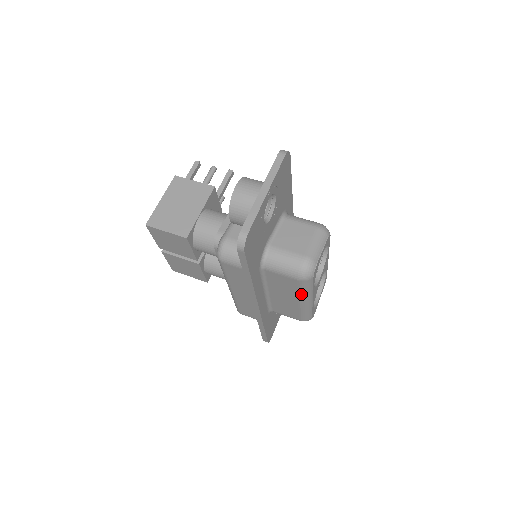
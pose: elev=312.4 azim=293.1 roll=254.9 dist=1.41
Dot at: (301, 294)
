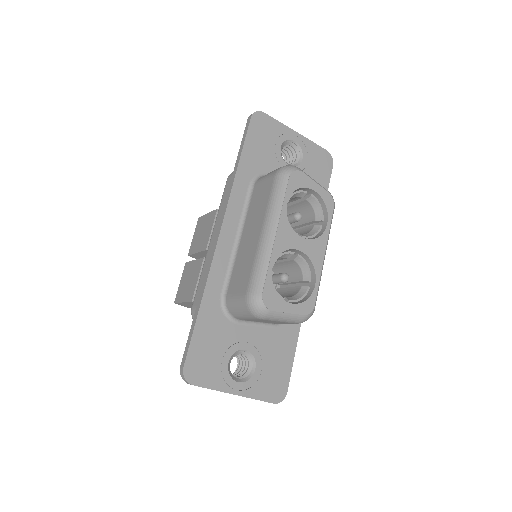
Dot at: (269, 208)
